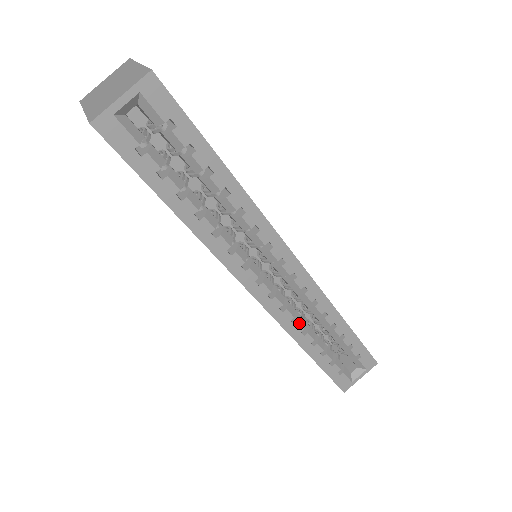
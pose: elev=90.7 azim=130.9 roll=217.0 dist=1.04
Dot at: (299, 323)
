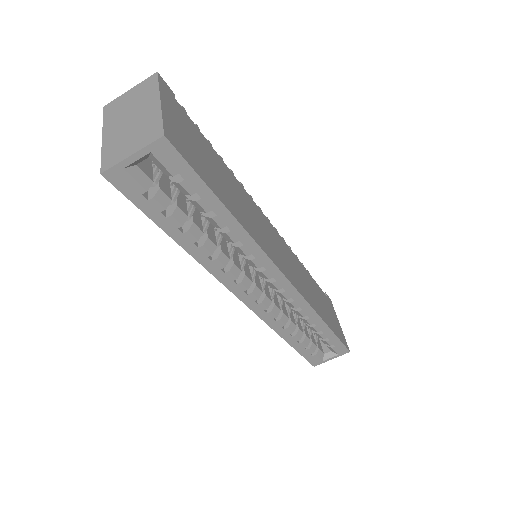
Dot at: (281, 321)
